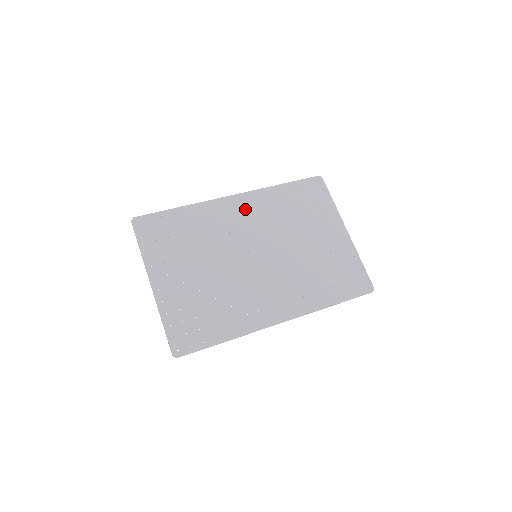
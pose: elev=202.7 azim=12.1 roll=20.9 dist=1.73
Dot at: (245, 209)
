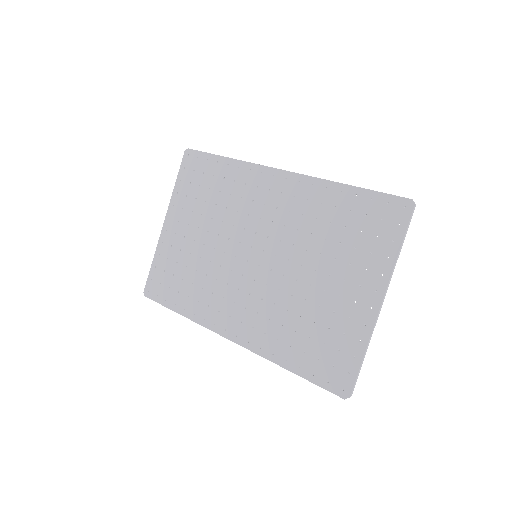
Dot at: (282, 195)
